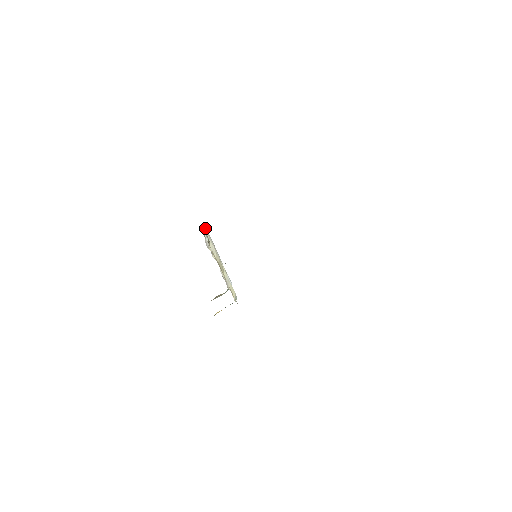
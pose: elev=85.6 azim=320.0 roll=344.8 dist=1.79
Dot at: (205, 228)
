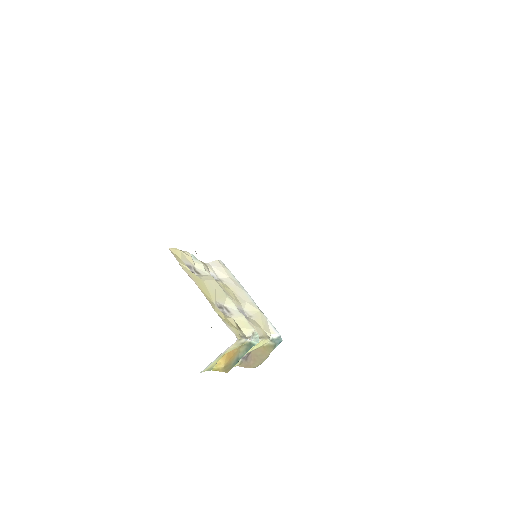
Dot at: (221, 264)
